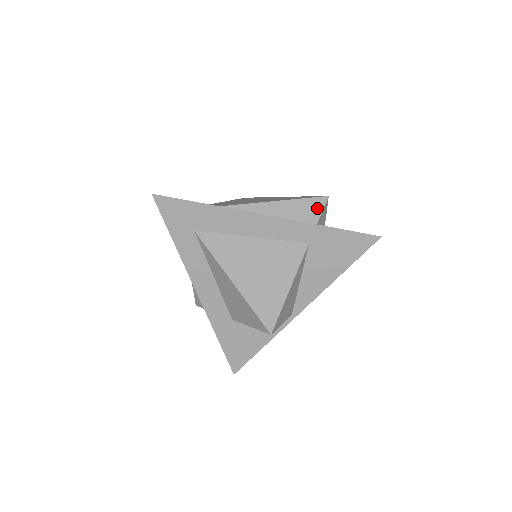
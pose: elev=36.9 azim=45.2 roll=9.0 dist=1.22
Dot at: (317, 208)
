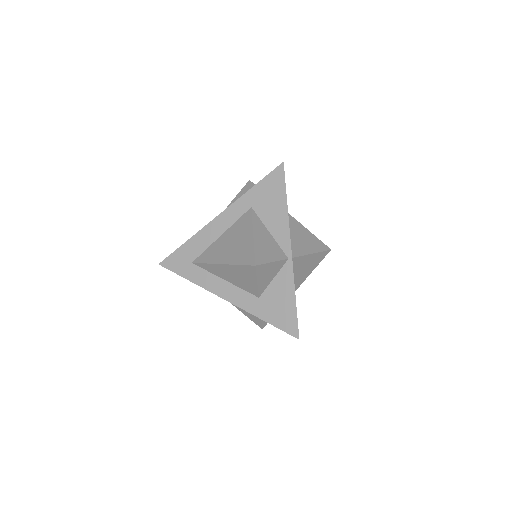
Dot at: (246, 190)
